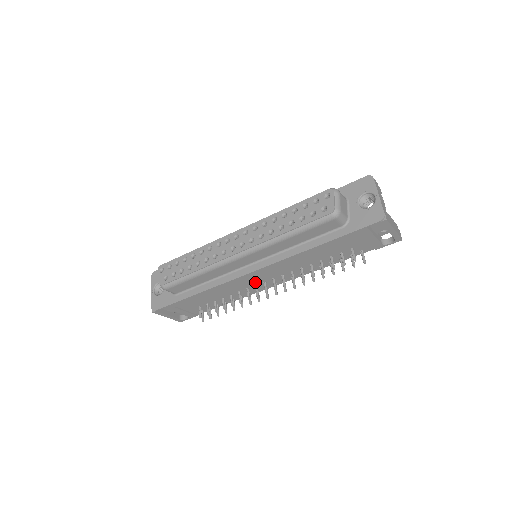
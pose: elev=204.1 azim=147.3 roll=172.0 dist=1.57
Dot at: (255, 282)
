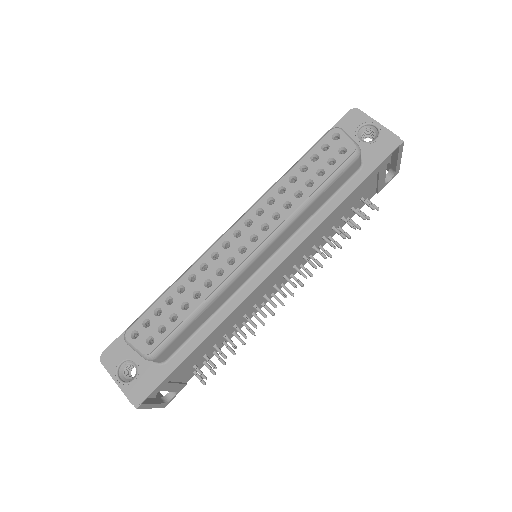
Dot at: (265, 291)
